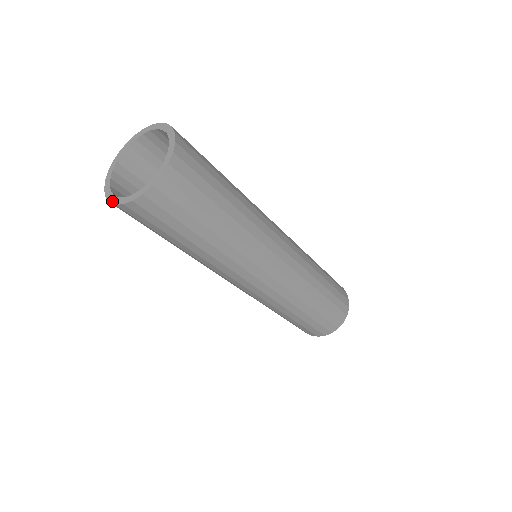
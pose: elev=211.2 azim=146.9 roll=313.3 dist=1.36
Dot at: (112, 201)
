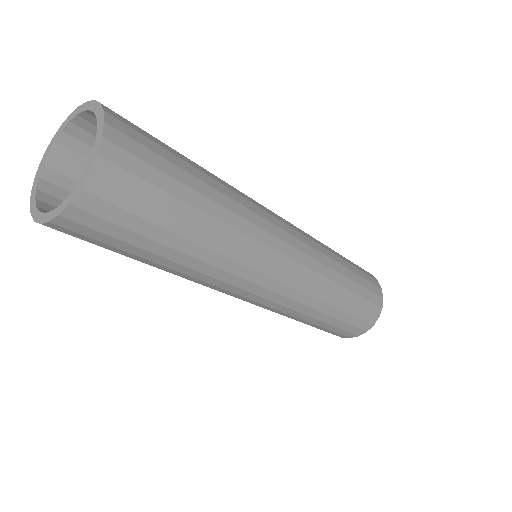
Dot at: (31, 207)
